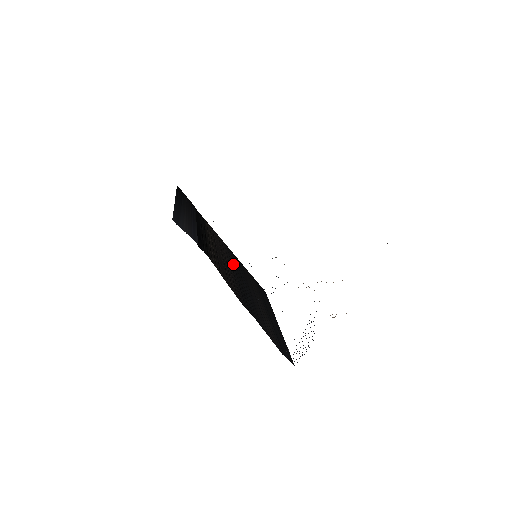
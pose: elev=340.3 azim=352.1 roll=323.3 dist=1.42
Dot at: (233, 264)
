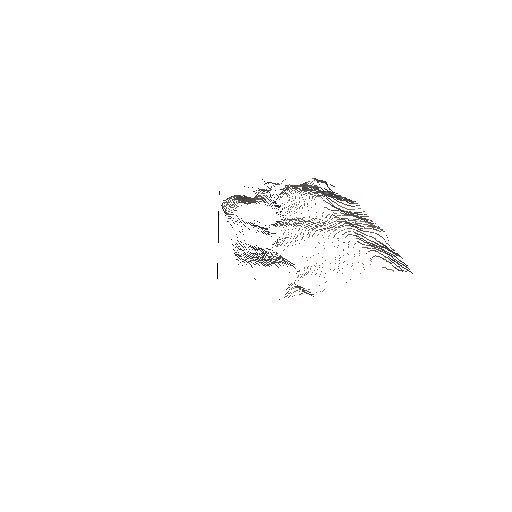
Dot at: occluded
